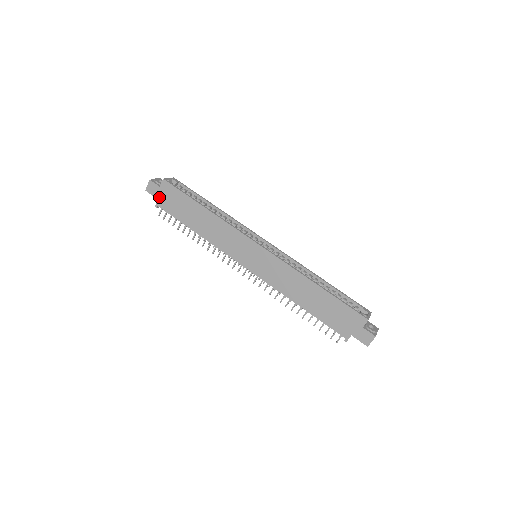
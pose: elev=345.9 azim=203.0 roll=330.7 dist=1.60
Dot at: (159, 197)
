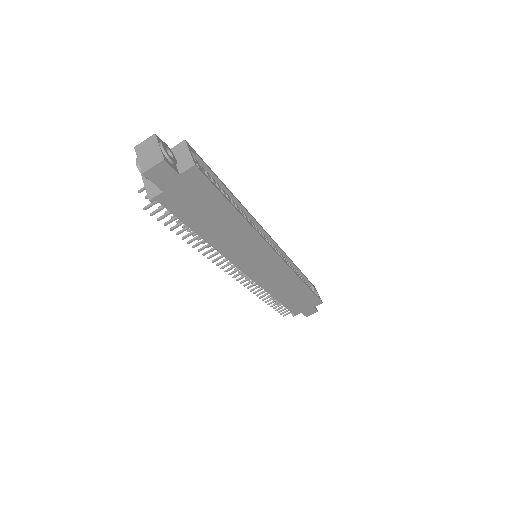
Dot at: (168, 189)
